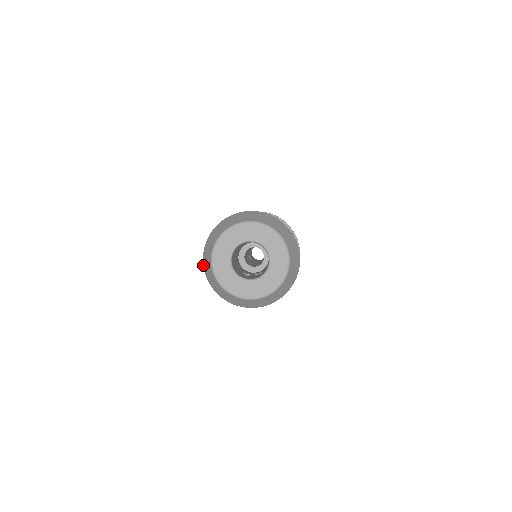
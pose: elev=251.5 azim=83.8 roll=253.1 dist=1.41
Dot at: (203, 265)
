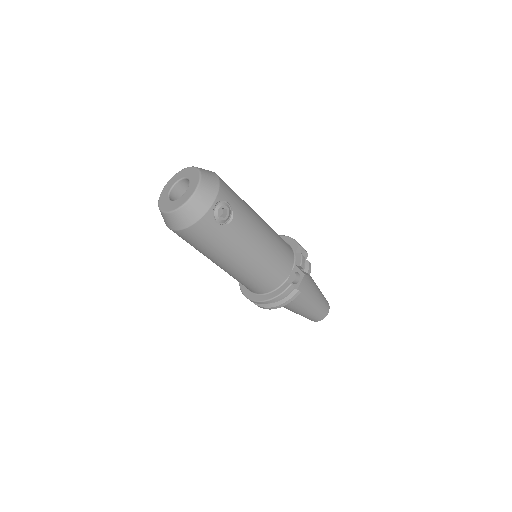
Dot at: (172, 230)
